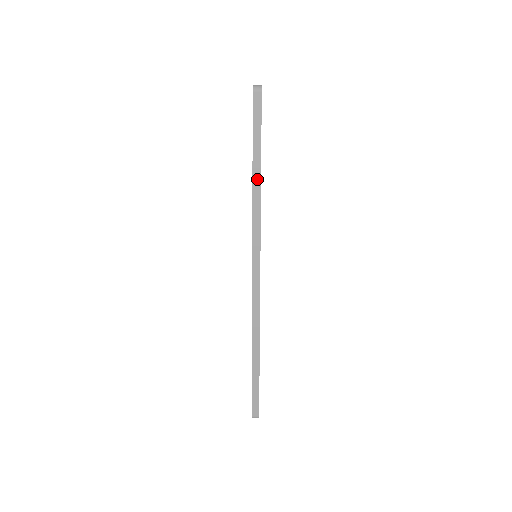
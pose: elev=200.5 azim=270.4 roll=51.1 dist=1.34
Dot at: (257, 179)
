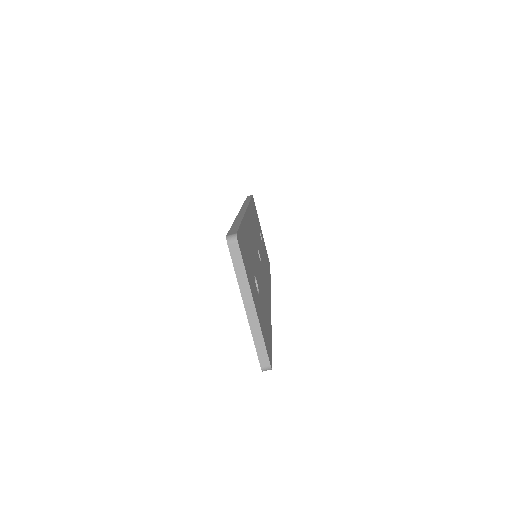
Dot at: (248, 200)
